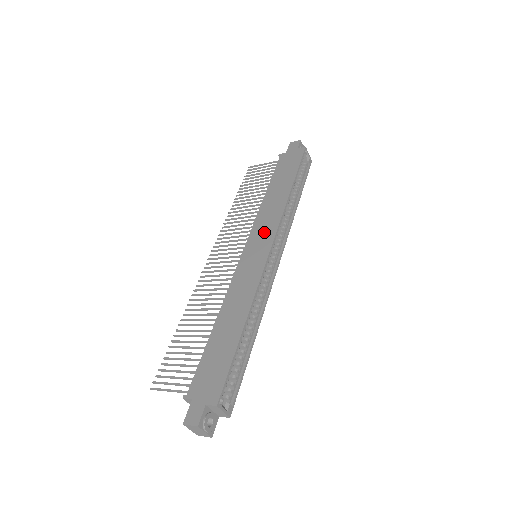
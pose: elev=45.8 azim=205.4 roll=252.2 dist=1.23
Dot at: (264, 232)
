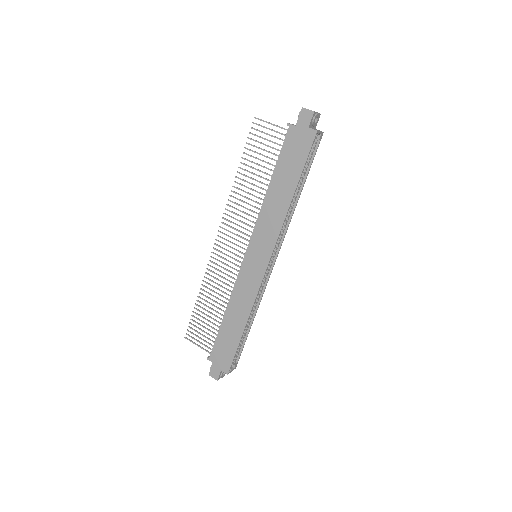
Dot at: (263, 243)
